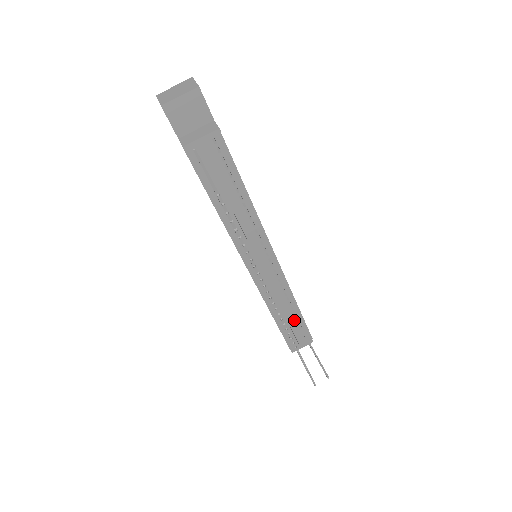
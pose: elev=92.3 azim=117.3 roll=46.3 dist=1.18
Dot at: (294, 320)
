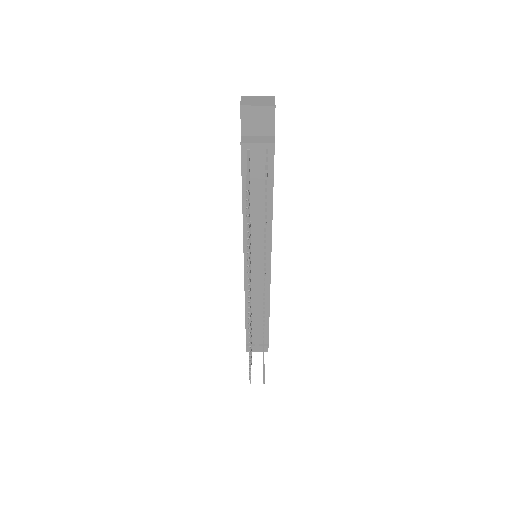
Dot at: (261, 324)
